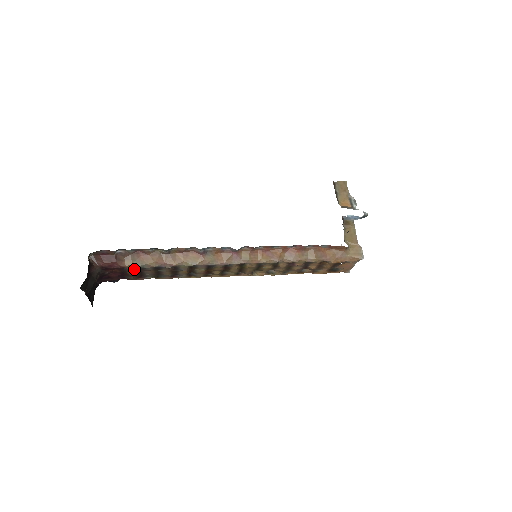
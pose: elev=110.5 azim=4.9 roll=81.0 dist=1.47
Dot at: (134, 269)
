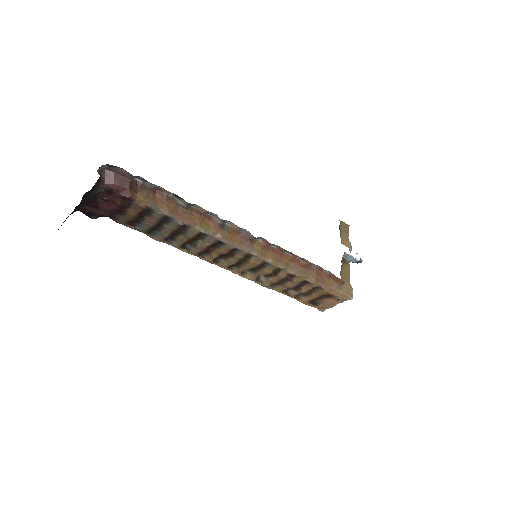
Dot at: (141, 208)
